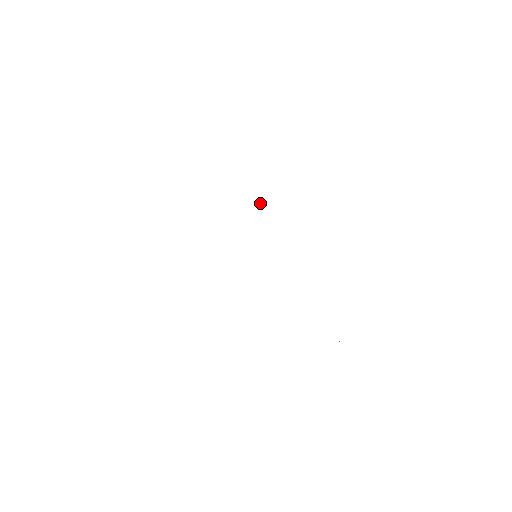
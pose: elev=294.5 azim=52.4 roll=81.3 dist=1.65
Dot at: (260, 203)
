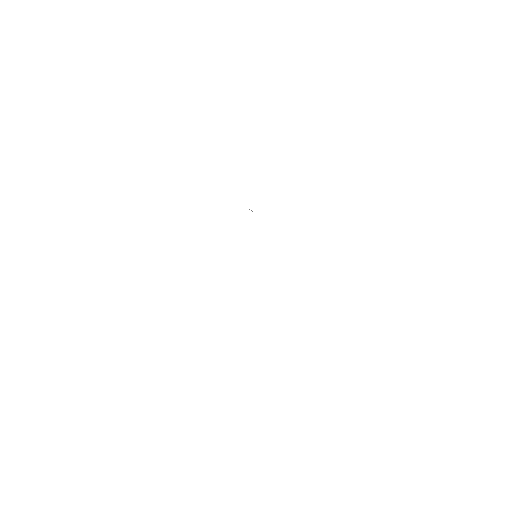
Dot at: occluded
